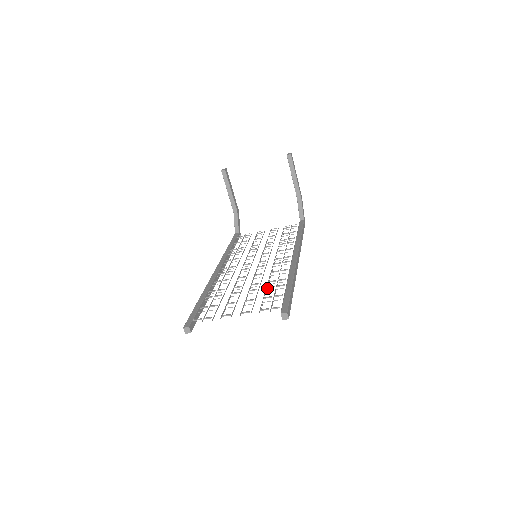
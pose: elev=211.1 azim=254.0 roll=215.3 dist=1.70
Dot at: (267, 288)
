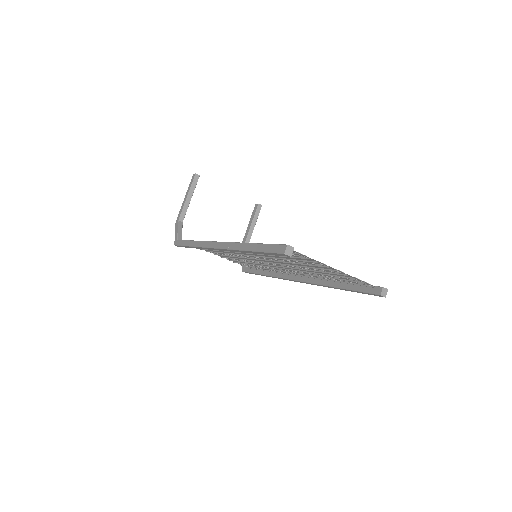
Dot at: (321, 273)
